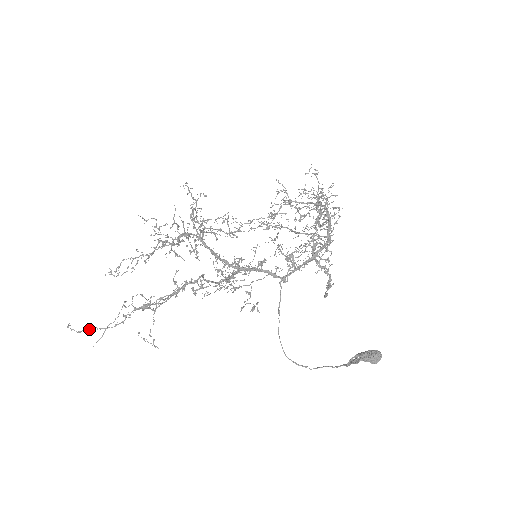
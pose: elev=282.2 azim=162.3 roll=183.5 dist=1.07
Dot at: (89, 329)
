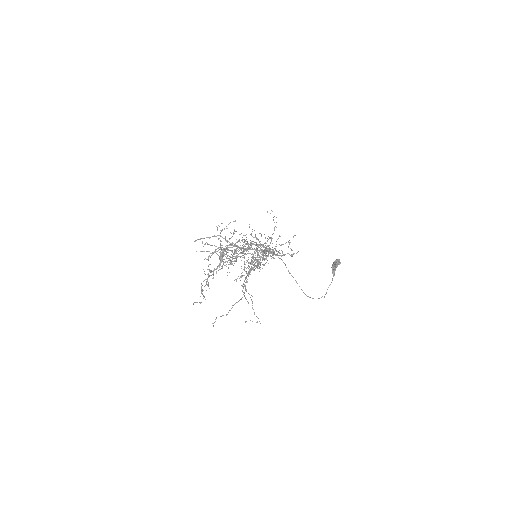
Dot at: (231, 308)
